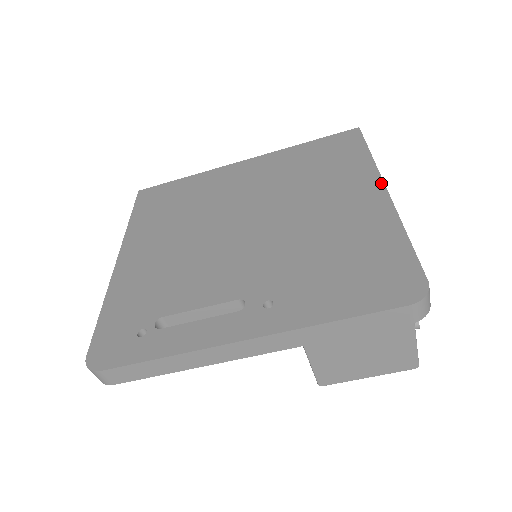
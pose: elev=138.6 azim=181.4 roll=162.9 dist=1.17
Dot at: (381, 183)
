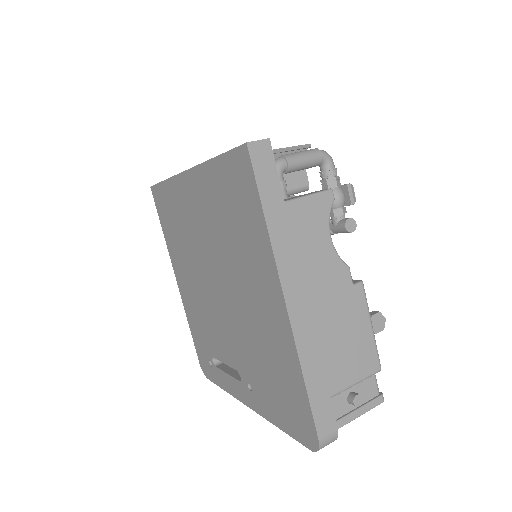
Dot at: (280, 291)
